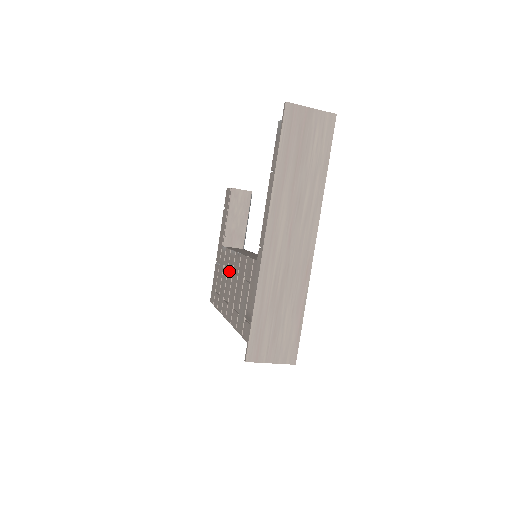
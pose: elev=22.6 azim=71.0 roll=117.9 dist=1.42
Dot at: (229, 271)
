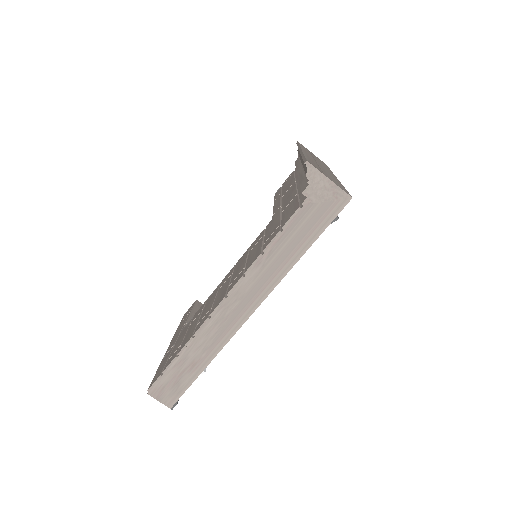
Dot at: (208, 302)
